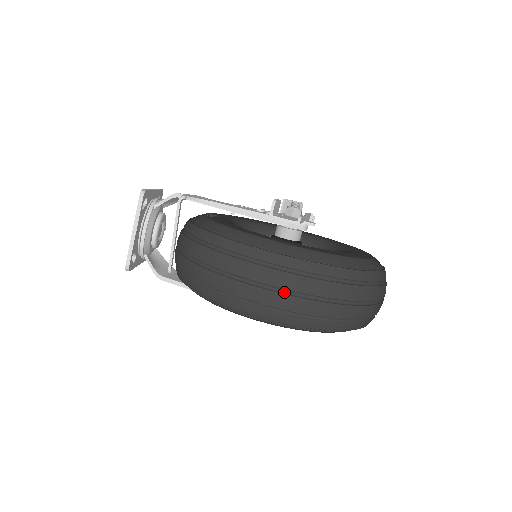
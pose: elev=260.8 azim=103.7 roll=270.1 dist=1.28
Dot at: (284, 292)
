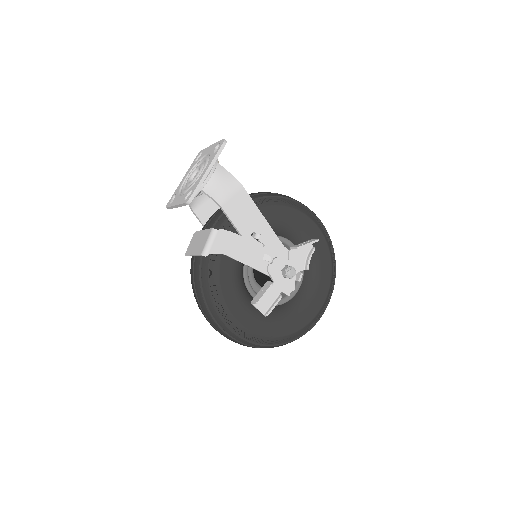
Dot at: occluded
